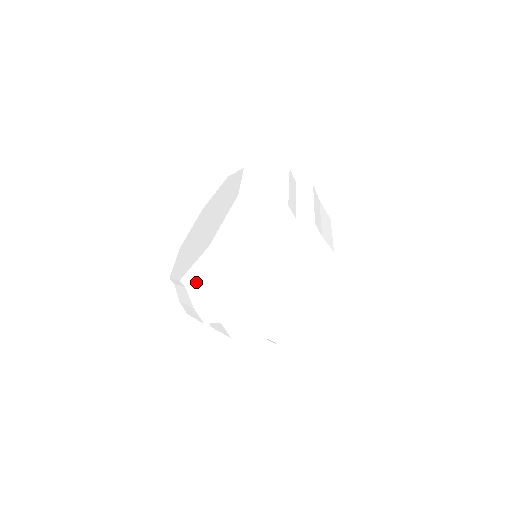
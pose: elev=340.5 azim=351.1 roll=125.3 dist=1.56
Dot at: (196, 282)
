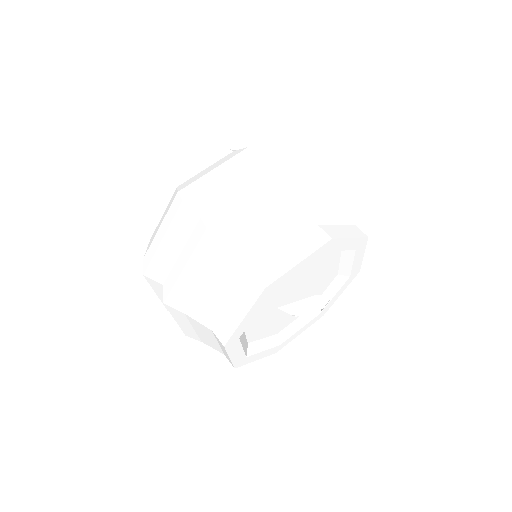
Dot at: (156, 229)
